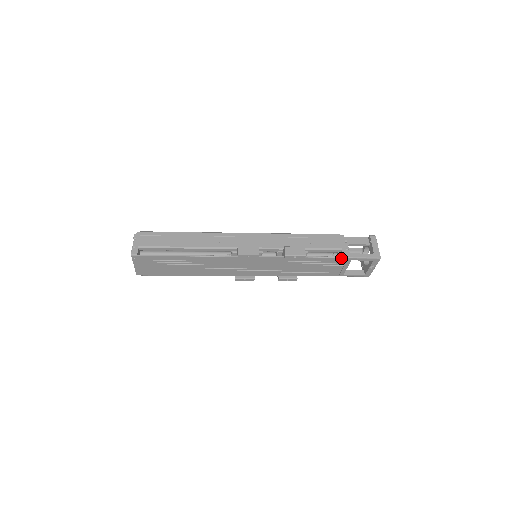
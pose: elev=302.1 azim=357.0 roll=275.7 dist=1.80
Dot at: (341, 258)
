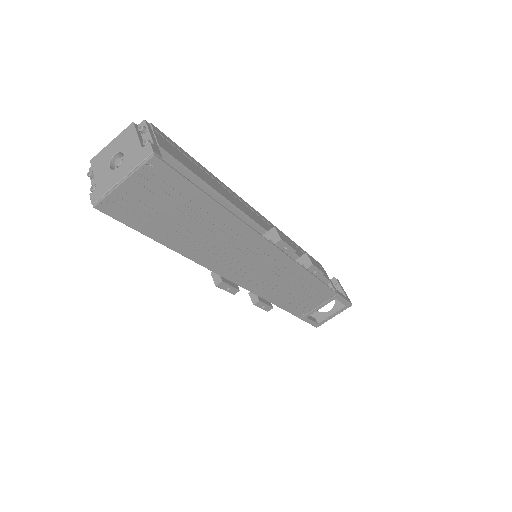
Dot at: (333, 292)
